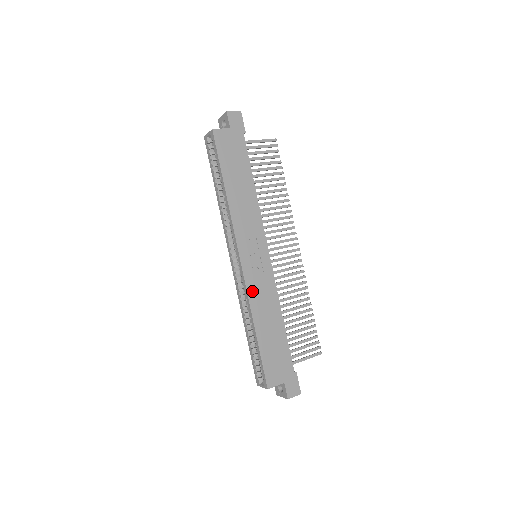
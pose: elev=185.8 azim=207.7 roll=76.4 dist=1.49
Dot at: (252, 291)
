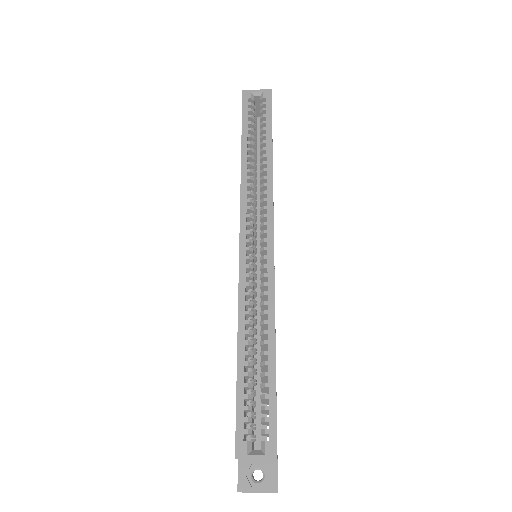
Dot at: occluded
